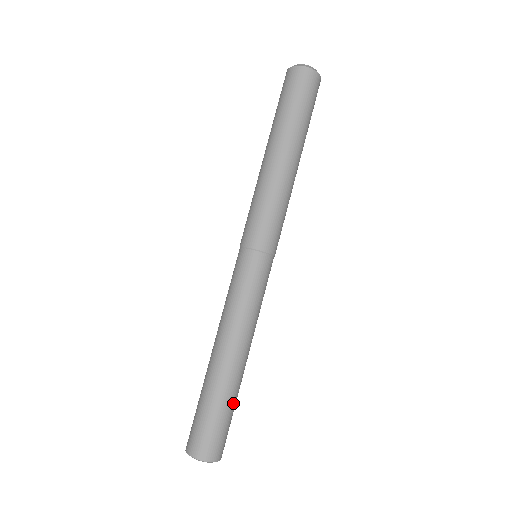
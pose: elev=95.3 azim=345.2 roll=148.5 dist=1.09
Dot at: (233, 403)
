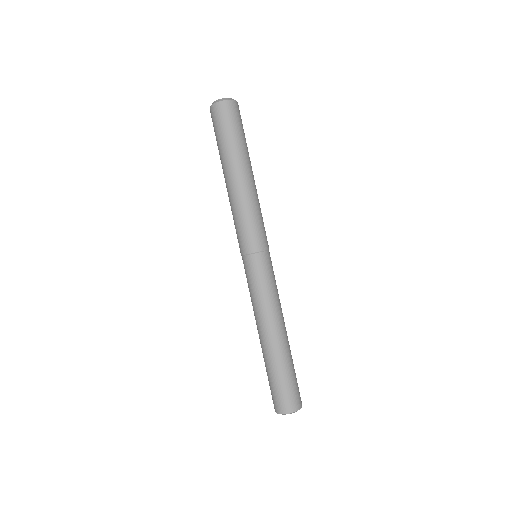
Dot at: occluded
